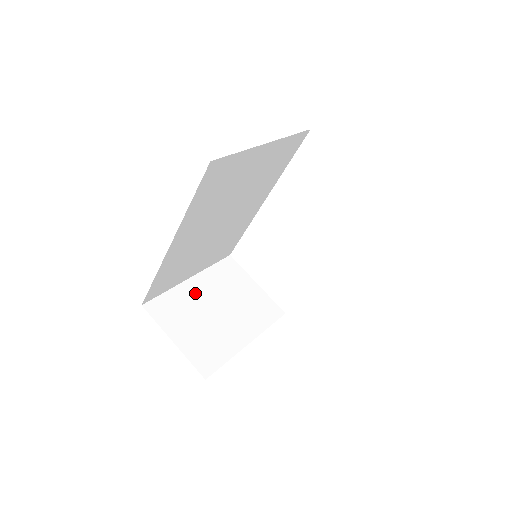
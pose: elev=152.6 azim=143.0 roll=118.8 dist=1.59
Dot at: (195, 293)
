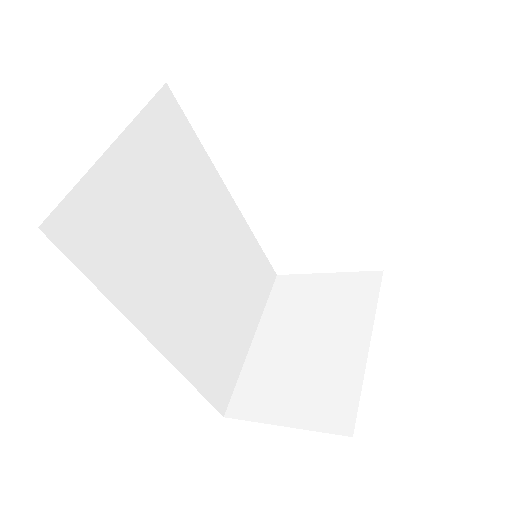
Dot at: (269, 349)
